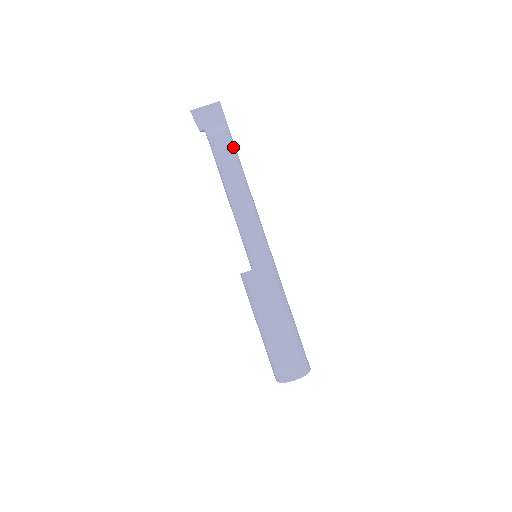
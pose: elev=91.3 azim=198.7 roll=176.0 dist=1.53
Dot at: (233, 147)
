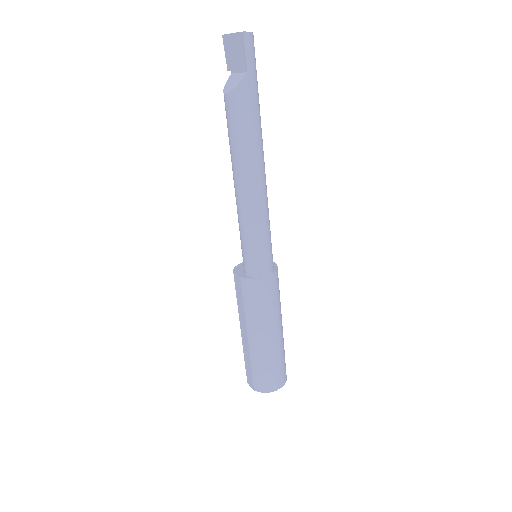
Dot at: (242, 116)
